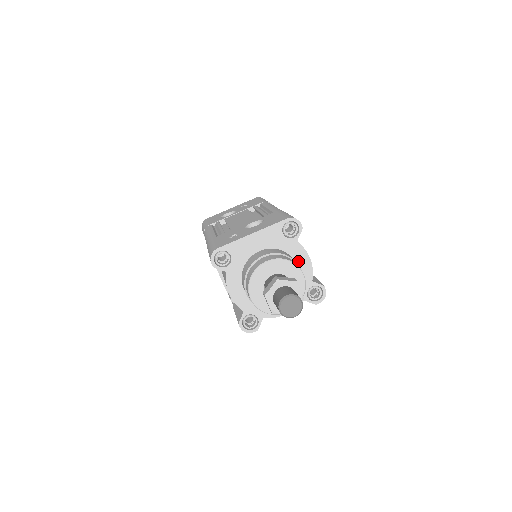
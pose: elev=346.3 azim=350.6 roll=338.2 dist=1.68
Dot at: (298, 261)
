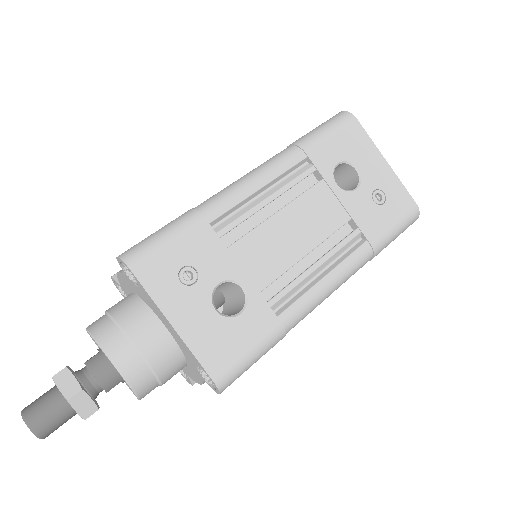
Dot at: (190, 369)
